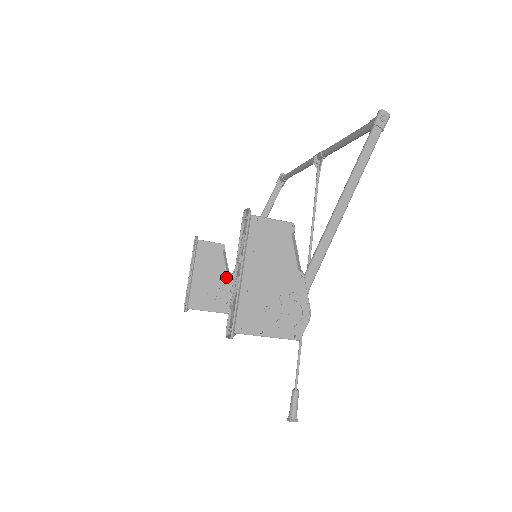
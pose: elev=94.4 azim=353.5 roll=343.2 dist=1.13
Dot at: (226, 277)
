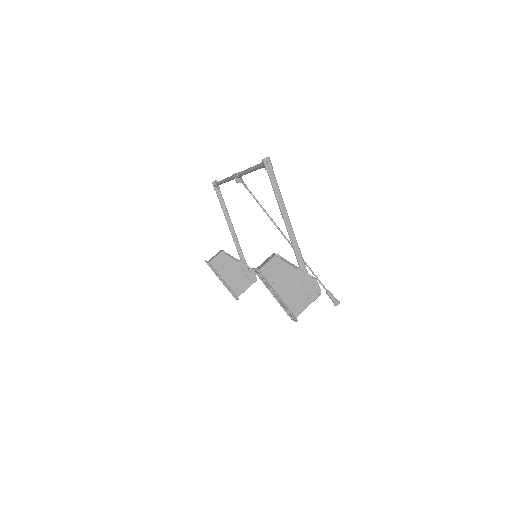
Dot at: (240, 264)
